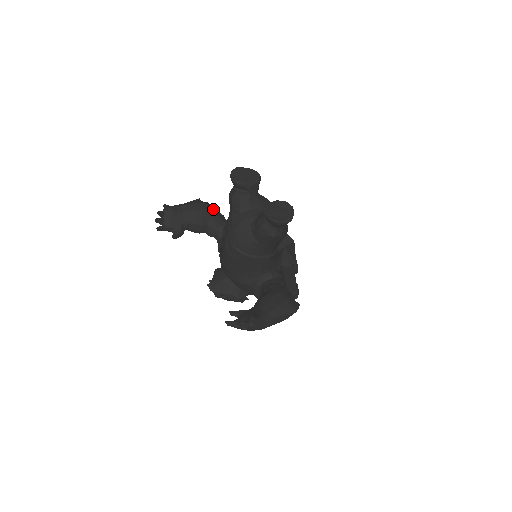
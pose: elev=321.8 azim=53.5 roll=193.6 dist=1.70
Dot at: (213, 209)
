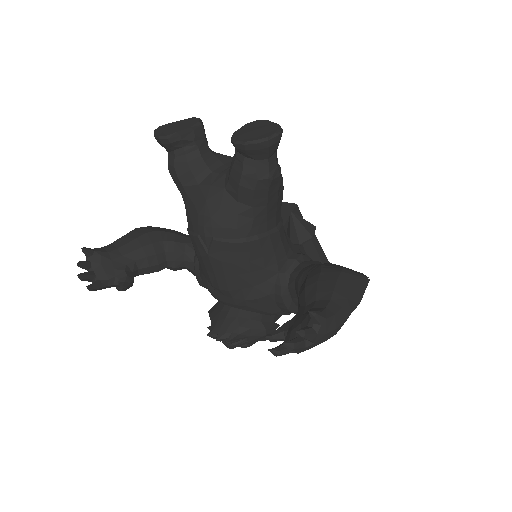
Dot at: (161, 229)
